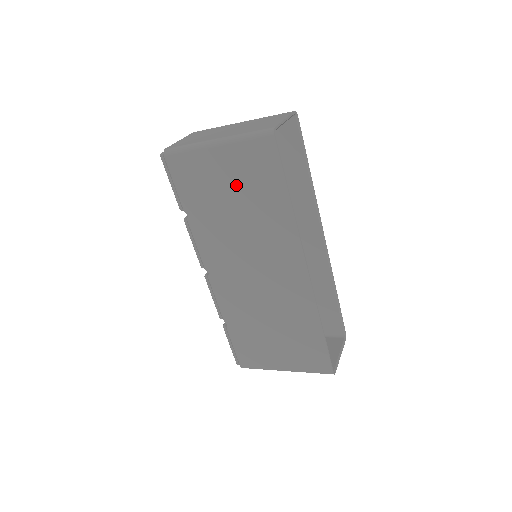
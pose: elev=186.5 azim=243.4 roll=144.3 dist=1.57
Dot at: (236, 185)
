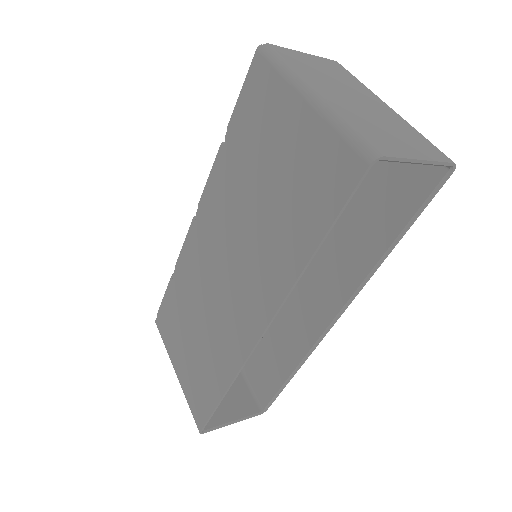
Dot at: (284, 170)
